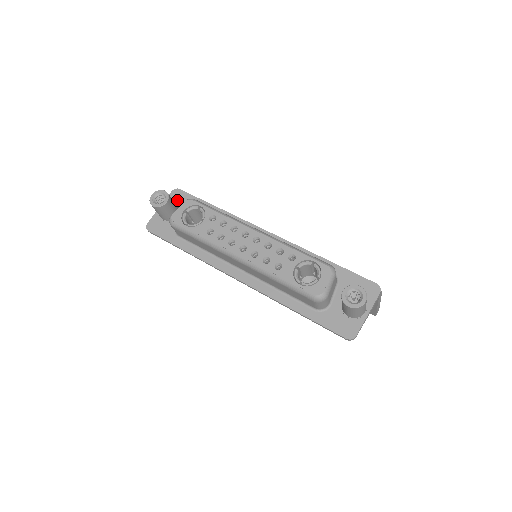
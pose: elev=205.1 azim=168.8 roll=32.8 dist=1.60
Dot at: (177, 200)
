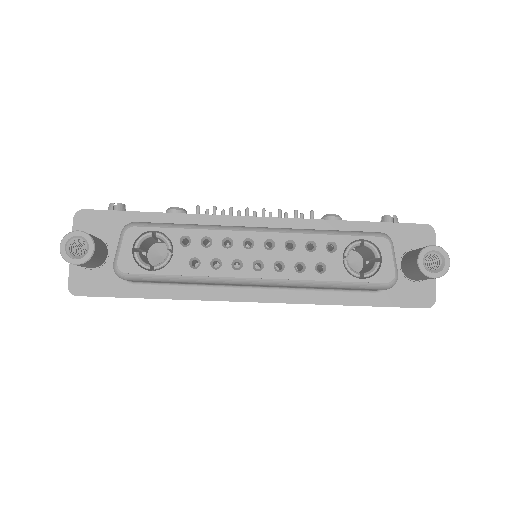
Dot at: (92, 228)
